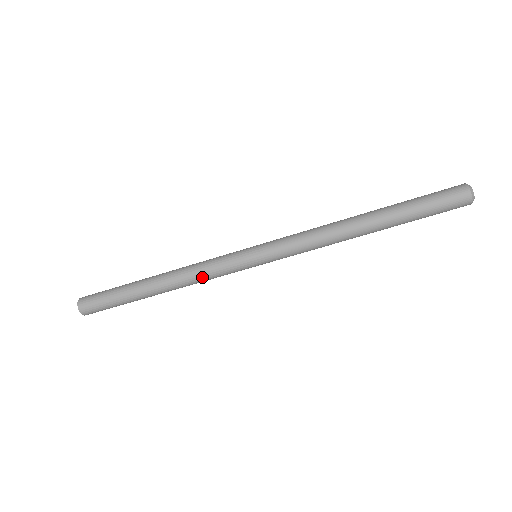
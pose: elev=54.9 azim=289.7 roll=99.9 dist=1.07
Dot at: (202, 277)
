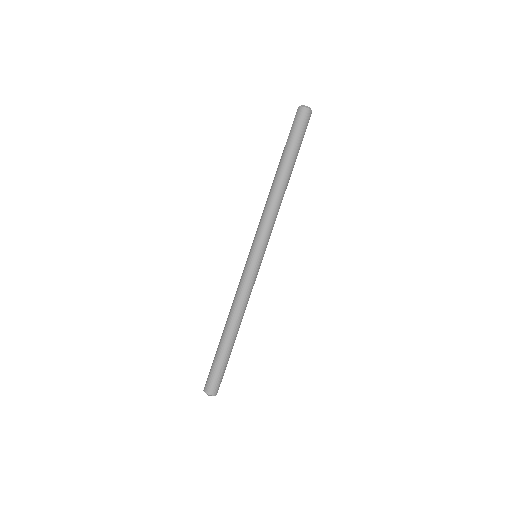
Dot at: (248, 298)
